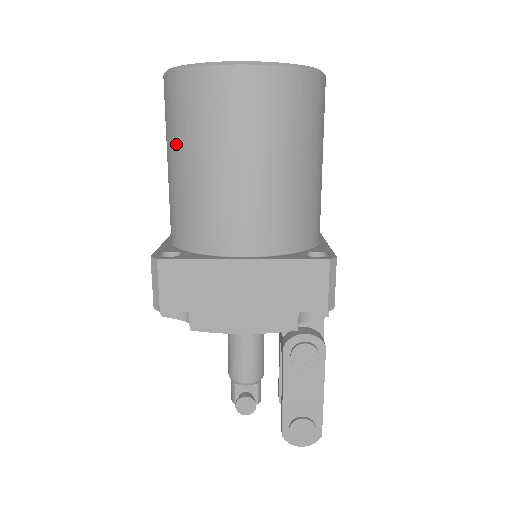
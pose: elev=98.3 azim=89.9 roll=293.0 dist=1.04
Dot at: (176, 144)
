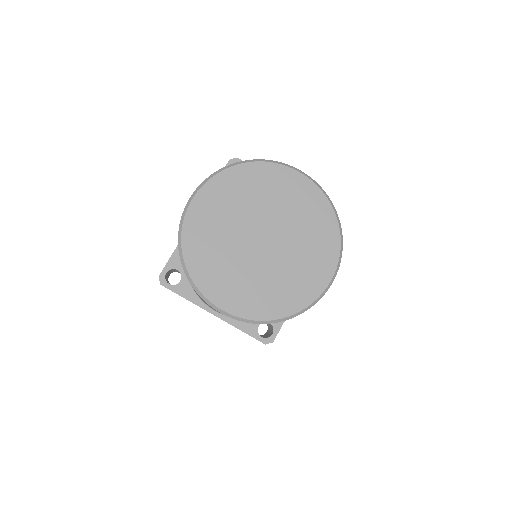
Dot at: occluded
